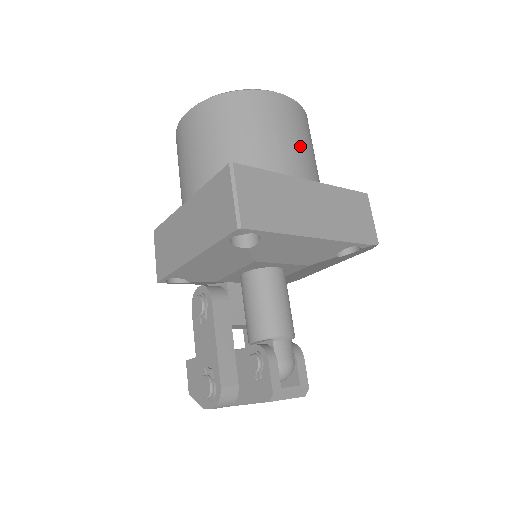
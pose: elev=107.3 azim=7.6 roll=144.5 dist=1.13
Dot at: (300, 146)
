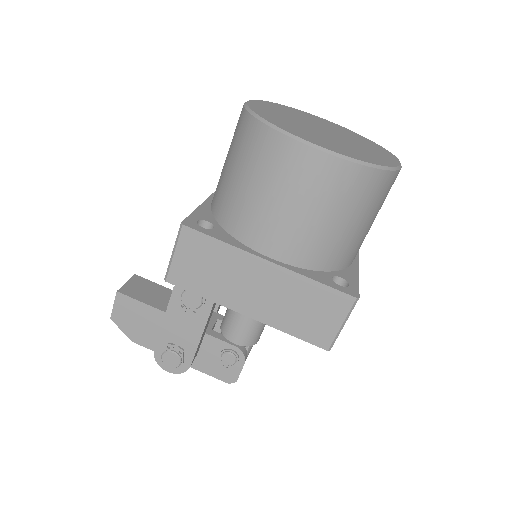
Dot at: occluded
